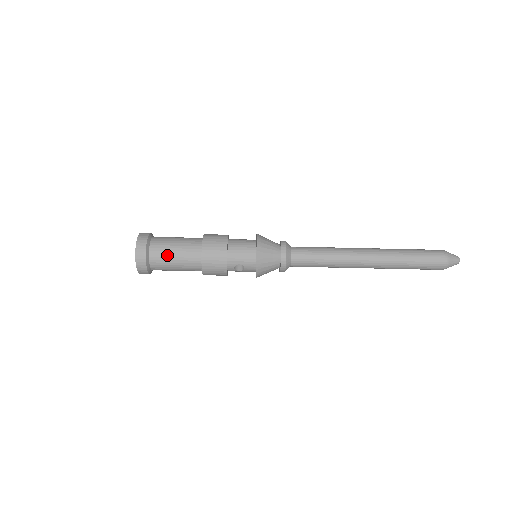
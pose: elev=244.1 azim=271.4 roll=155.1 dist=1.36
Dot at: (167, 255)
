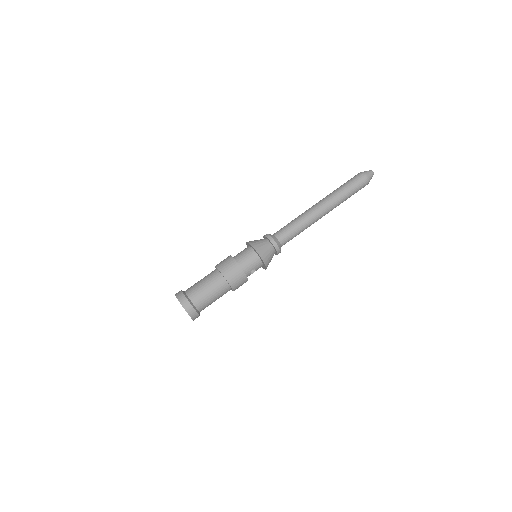
Dot at: (206, 298)
